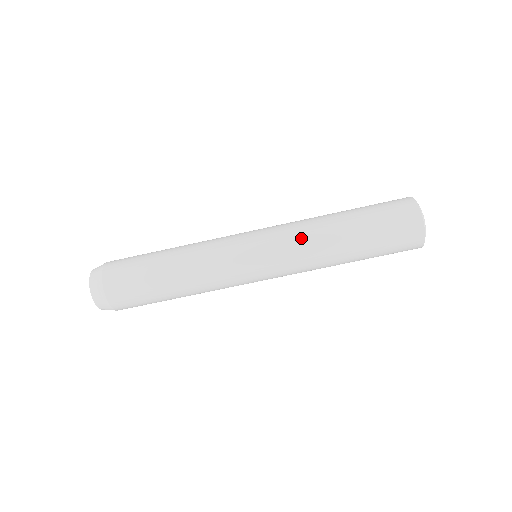
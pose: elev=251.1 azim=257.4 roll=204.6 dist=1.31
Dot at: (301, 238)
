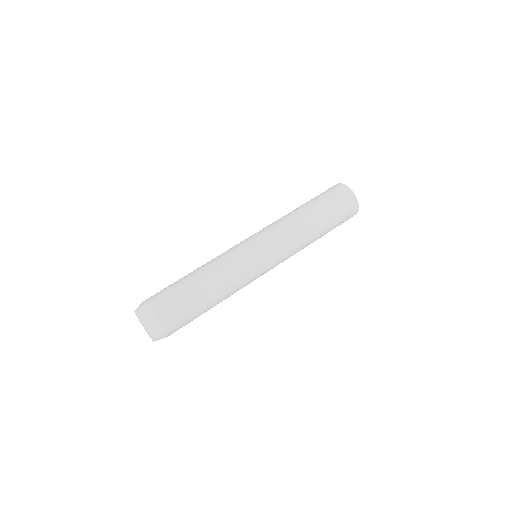
Dot at: (281, 224)
